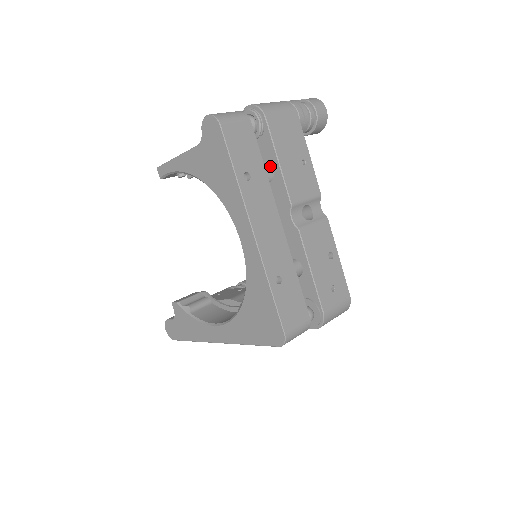
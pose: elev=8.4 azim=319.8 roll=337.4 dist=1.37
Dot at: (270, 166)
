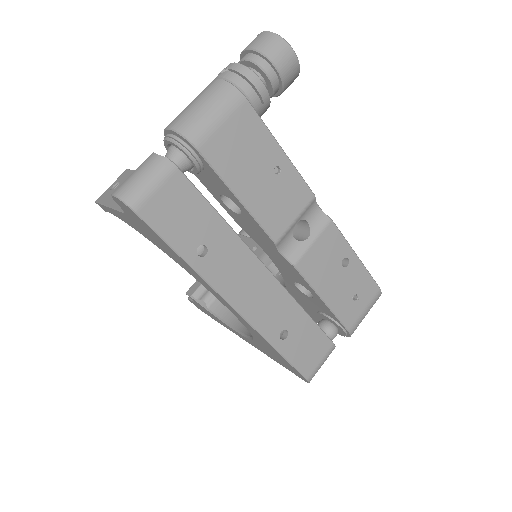
Dot at: occluded
